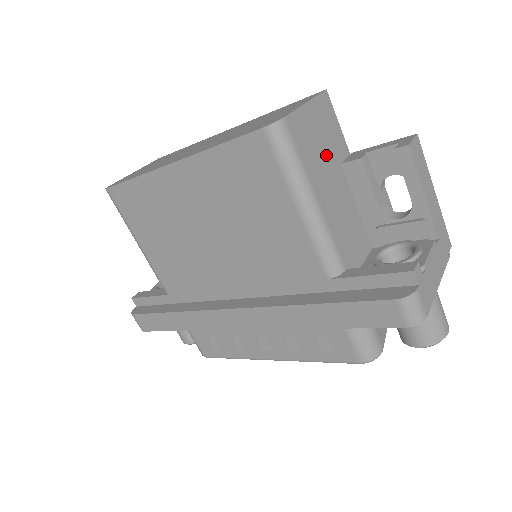
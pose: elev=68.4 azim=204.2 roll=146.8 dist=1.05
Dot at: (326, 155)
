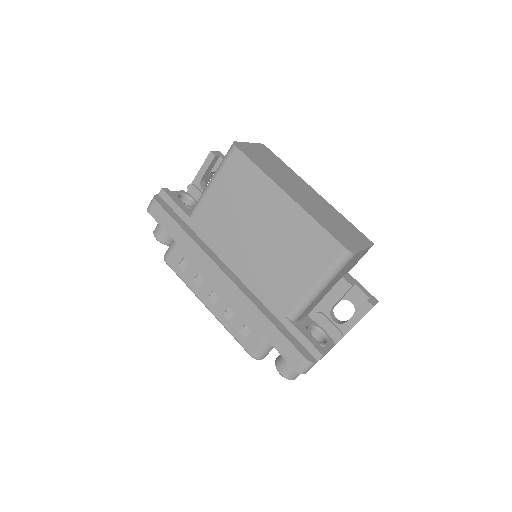
Dot at: occluded
